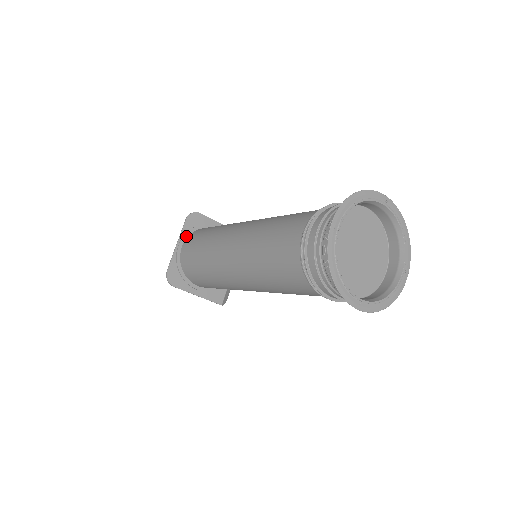
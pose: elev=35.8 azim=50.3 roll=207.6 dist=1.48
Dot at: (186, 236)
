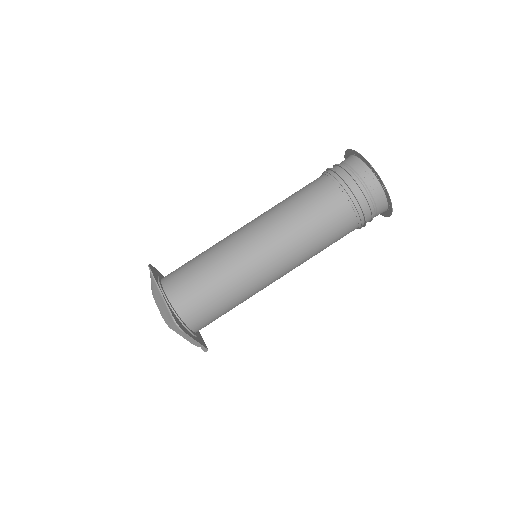
Dot at: (160, 284)
